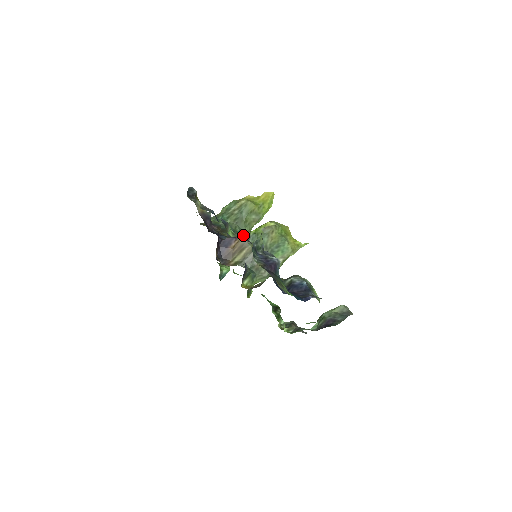
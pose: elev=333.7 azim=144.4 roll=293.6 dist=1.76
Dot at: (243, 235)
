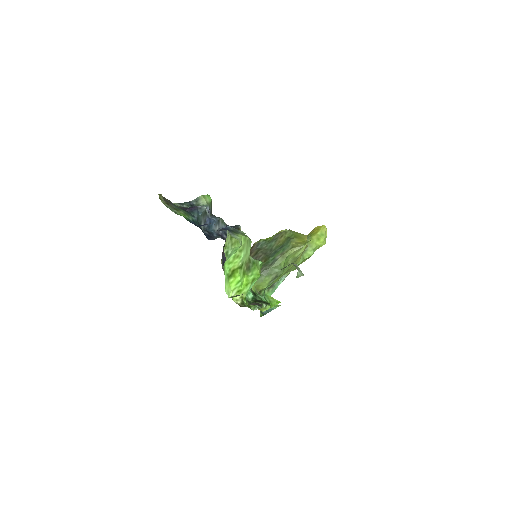
Dot at: (254, 244)
